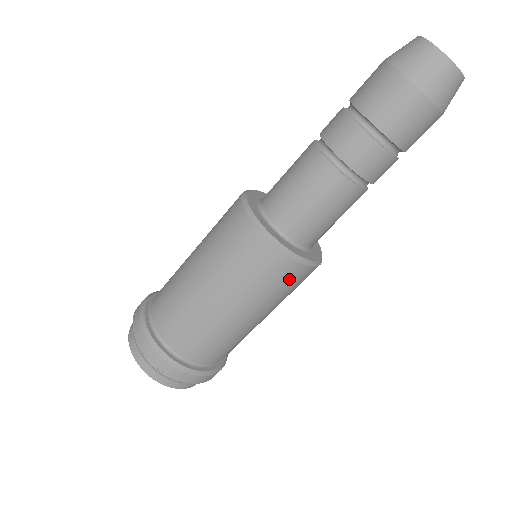
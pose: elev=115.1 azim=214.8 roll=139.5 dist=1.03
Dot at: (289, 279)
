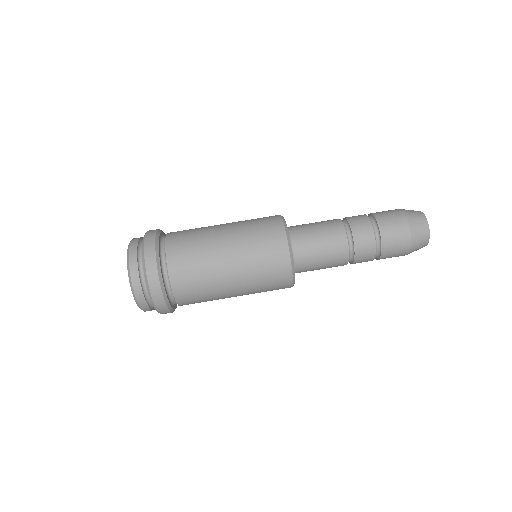
Dot at: (276, 274)
